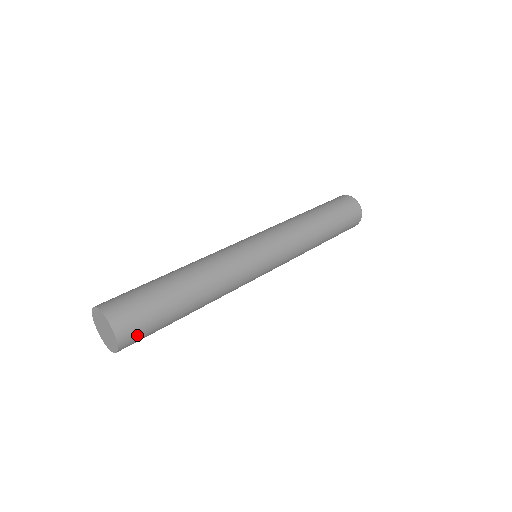
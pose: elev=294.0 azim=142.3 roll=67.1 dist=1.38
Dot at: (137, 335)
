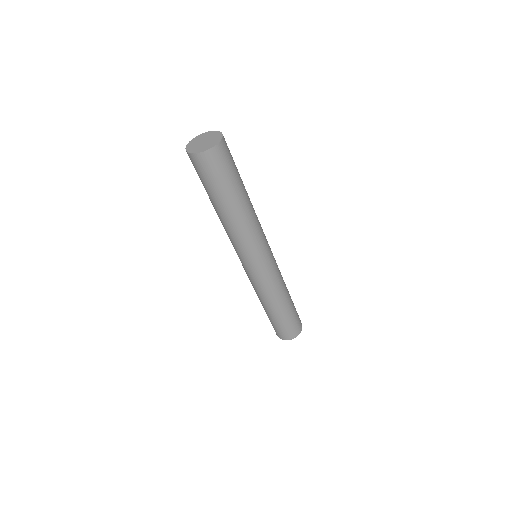
Dot at: (210, 166)
